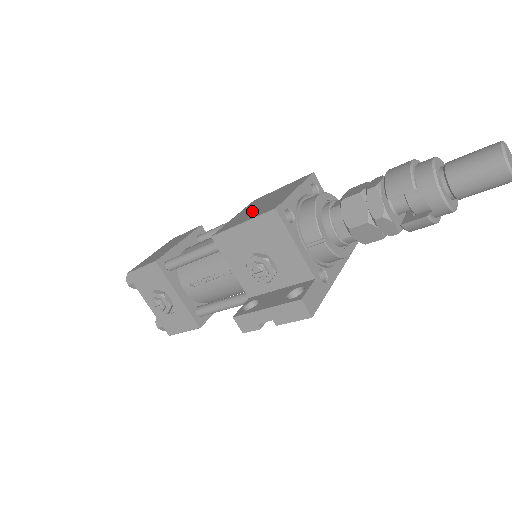
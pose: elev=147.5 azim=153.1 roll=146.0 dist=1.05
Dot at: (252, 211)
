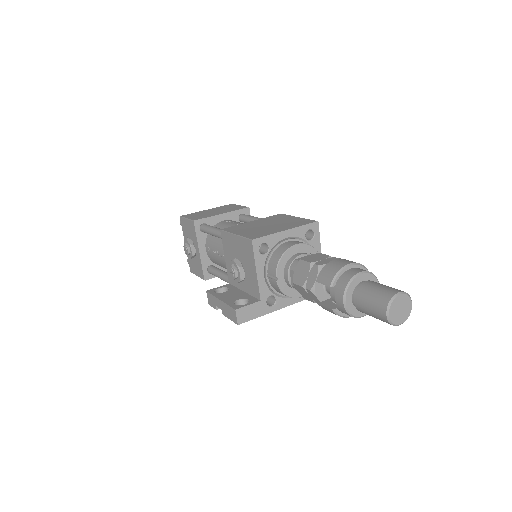
Dot at: (255, 227)
